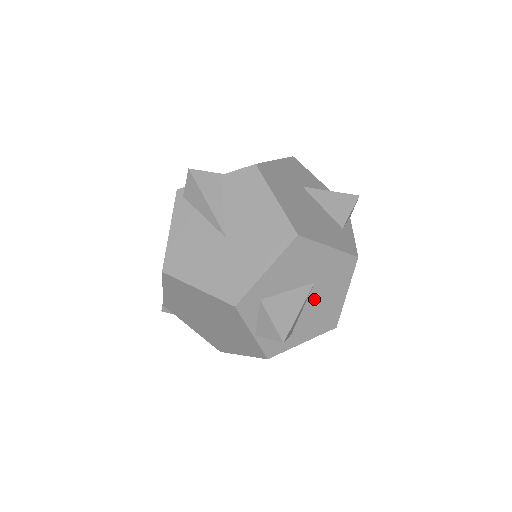
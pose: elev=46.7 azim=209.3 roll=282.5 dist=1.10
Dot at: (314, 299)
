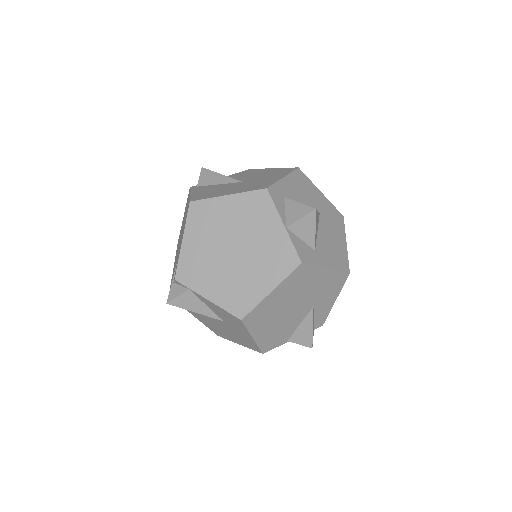
Dot at: (323, 229)
